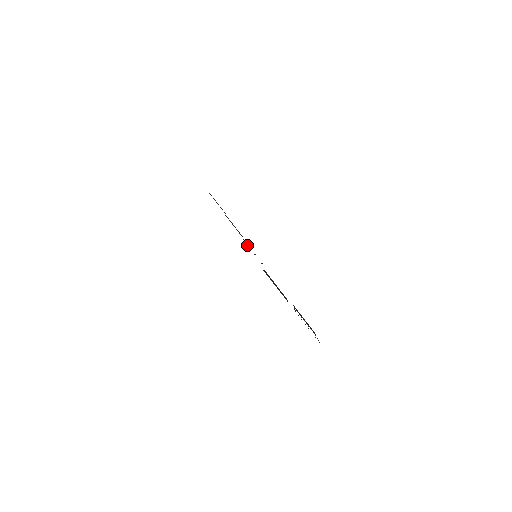
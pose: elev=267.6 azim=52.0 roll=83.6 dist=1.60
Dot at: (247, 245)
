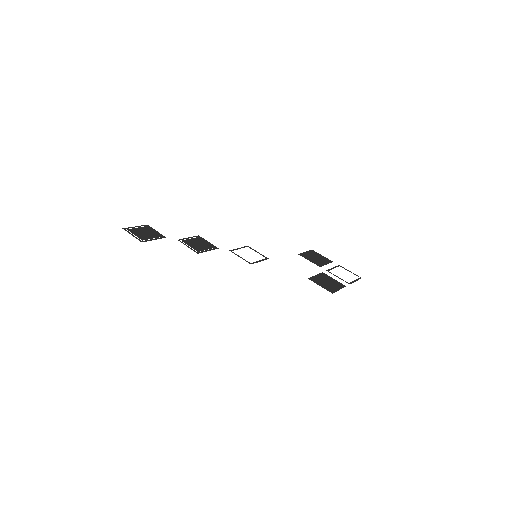
Dot at: occluded
